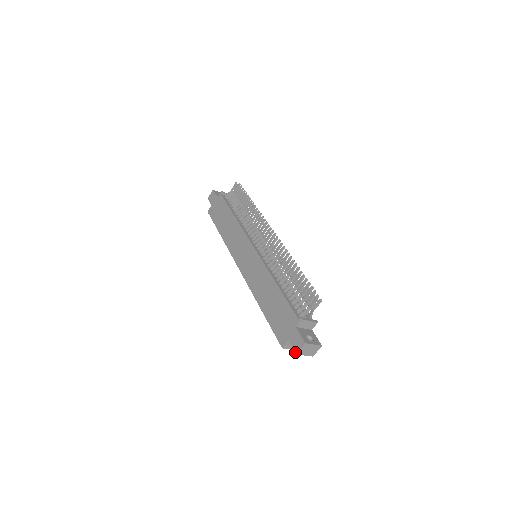
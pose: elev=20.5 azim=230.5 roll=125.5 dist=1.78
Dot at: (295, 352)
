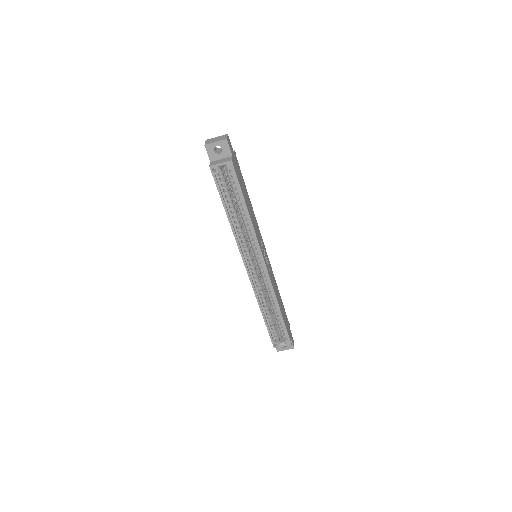
Dot at: occluded
